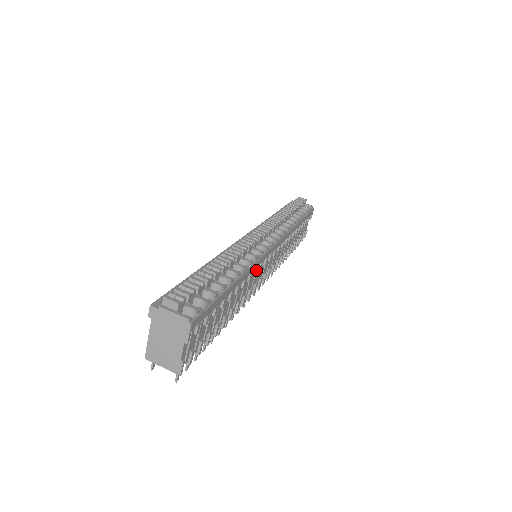
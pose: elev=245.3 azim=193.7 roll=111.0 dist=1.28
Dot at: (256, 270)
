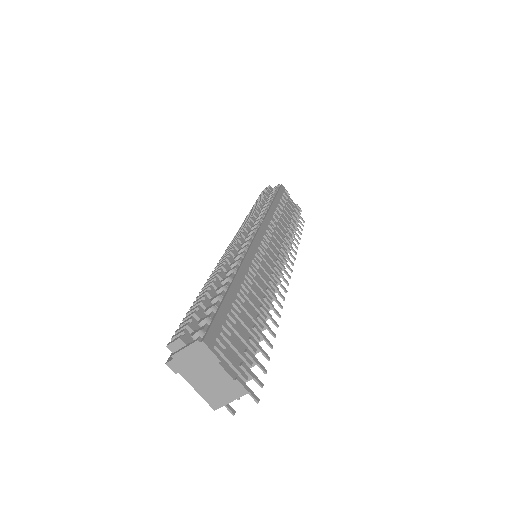
Dot at: (255, 262)
